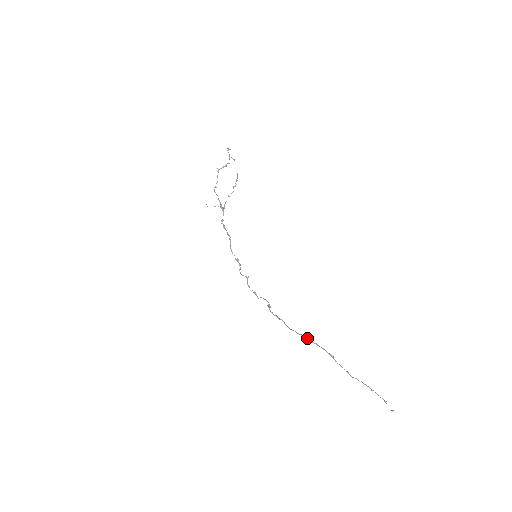
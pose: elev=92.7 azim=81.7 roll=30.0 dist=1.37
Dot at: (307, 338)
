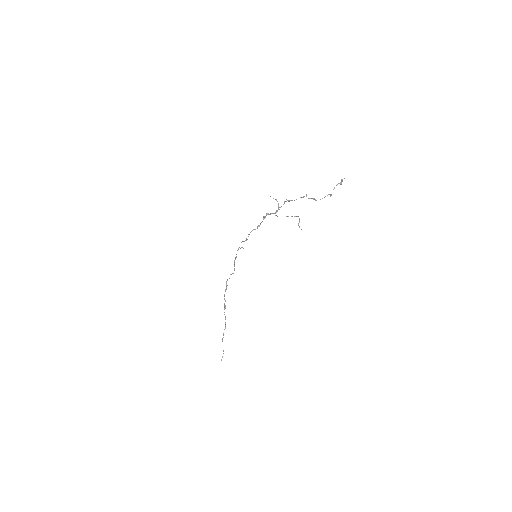
Dot at: occluded
